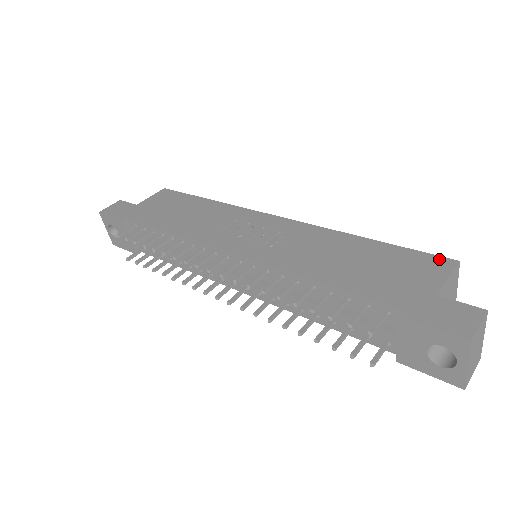
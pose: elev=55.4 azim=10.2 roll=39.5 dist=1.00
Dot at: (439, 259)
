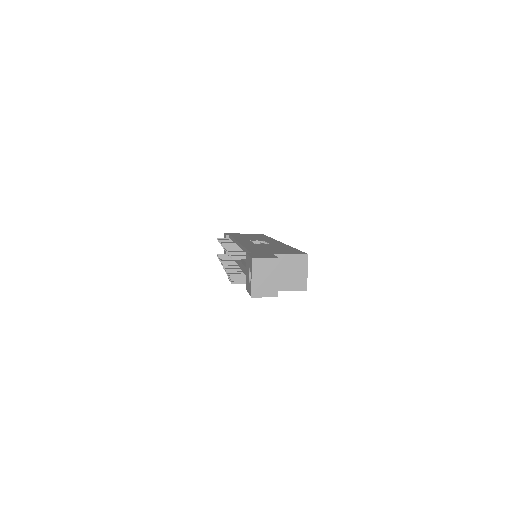
Dot at: (302, 253)
